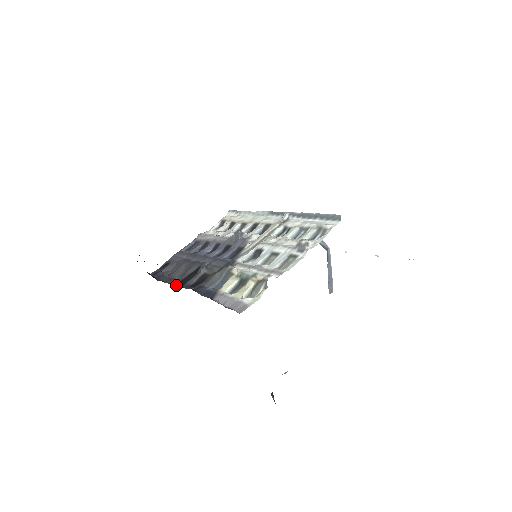
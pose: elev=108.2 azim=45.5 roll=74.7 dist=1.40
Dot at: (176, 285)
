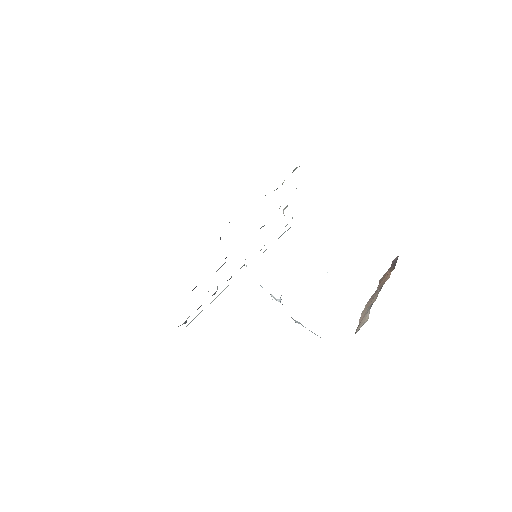
Dot at: occluded
